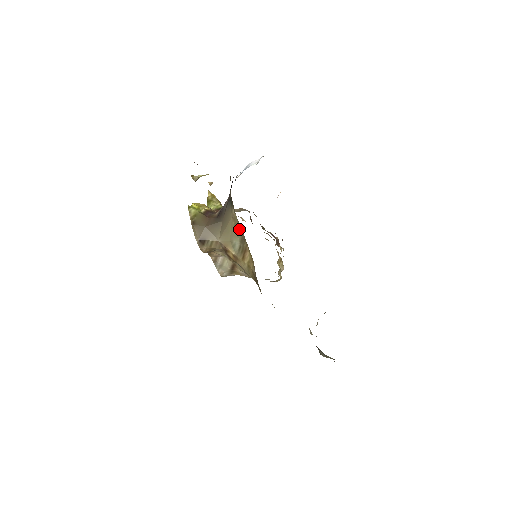
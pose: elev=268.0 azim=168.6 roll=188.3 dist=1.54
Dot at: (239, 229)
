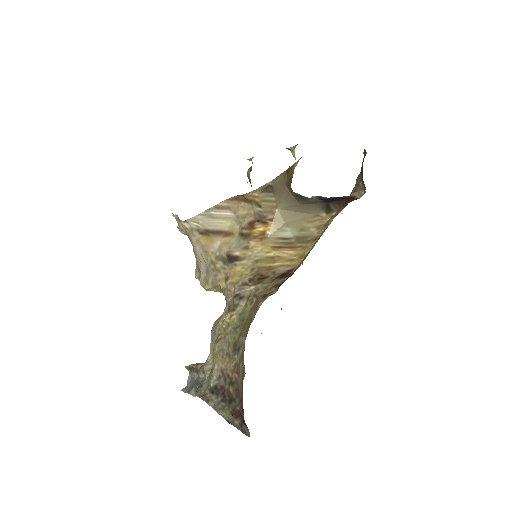
Dot at: (311, 229)
